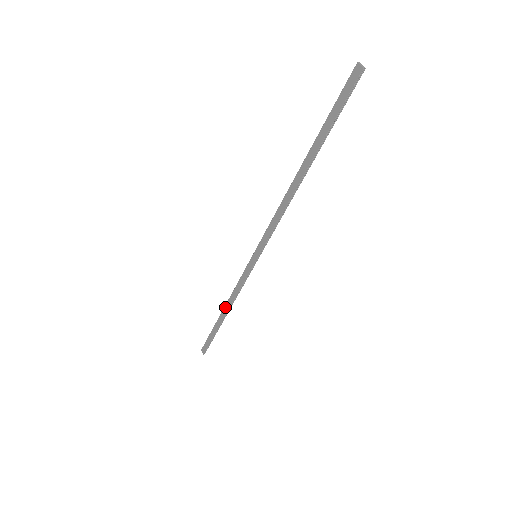
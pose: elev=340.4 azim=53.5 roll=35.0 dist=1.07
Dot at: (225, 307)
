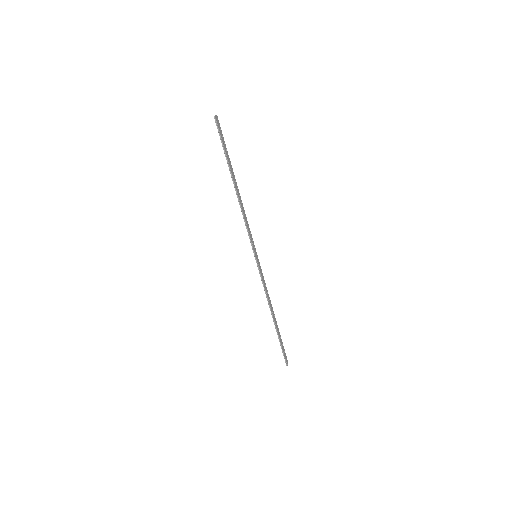
Dot at: (271, 310)
